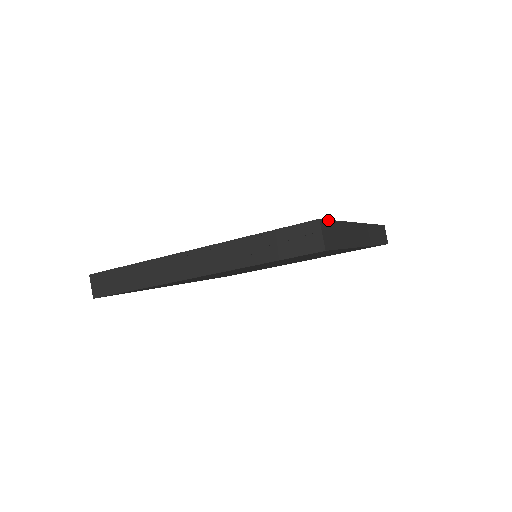
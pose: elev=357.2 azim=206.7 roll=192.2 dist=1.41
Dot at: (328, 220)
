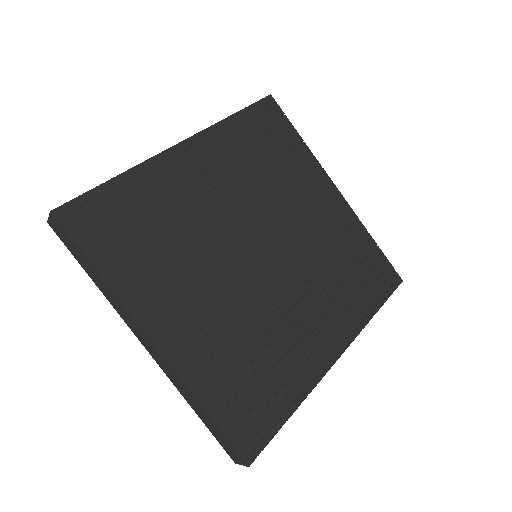
Dot at: occluded
